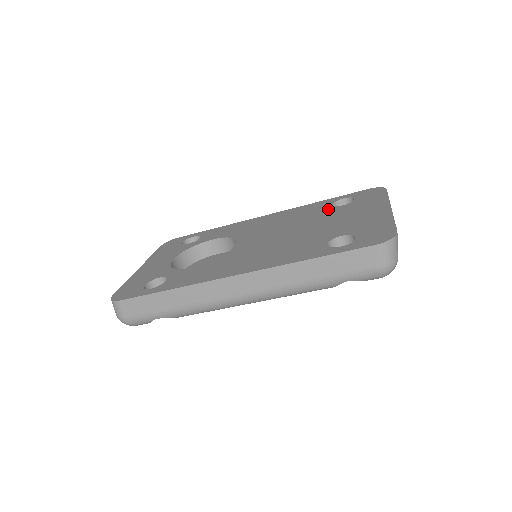
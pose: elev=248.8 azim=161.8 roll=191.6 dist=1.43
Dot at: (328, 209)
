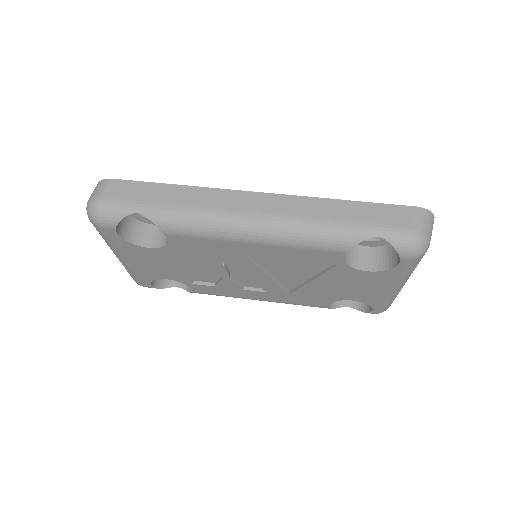
Dot at: occluded
